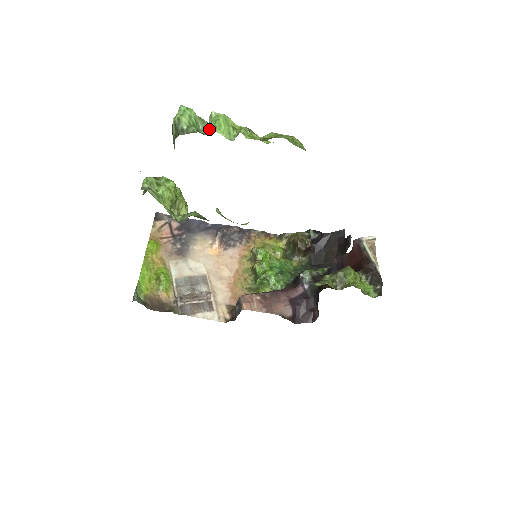
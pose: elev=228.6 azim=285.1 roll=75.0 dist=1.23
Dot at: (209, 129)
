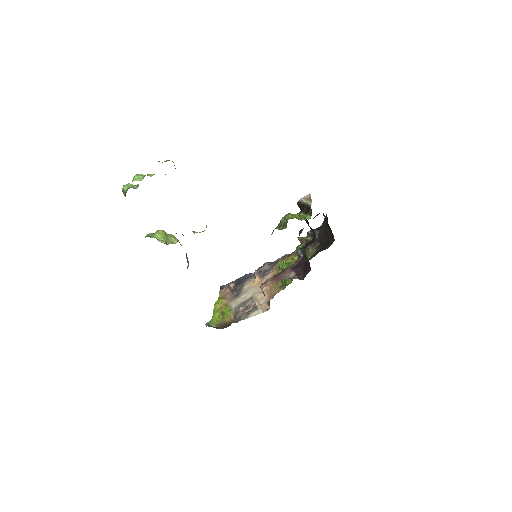
Dot at: occluded
